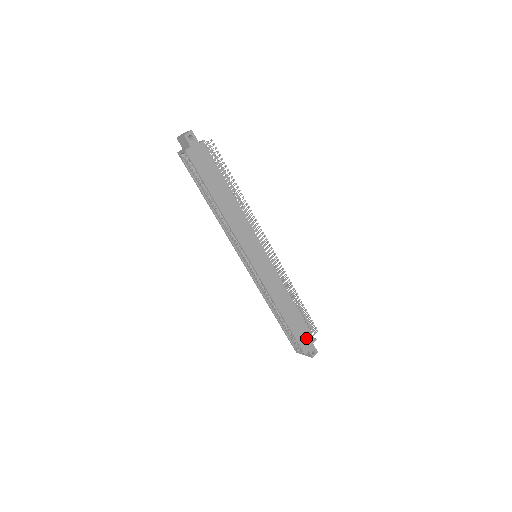
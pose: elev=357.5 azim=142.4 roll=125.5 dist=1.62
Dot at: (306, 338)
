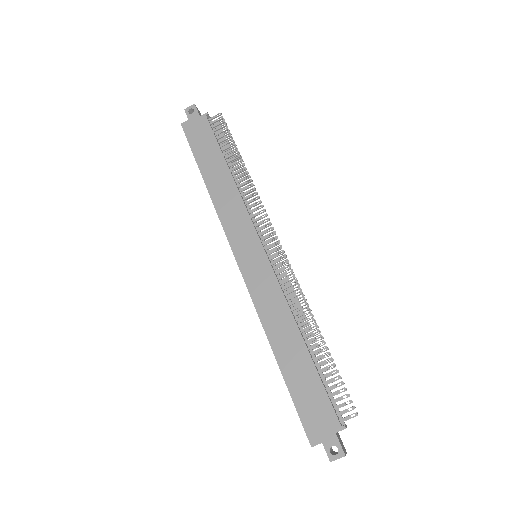
Dot at: (320, 415)
